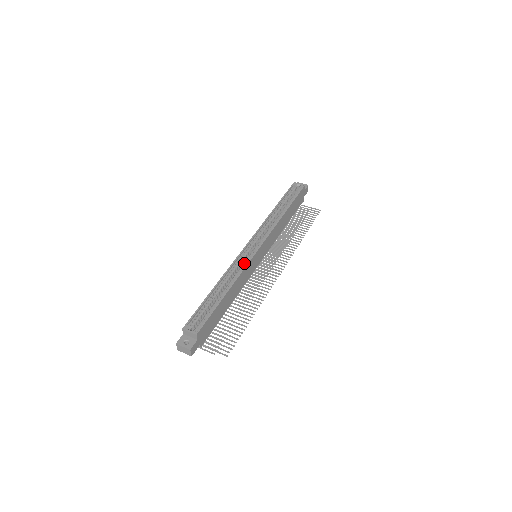
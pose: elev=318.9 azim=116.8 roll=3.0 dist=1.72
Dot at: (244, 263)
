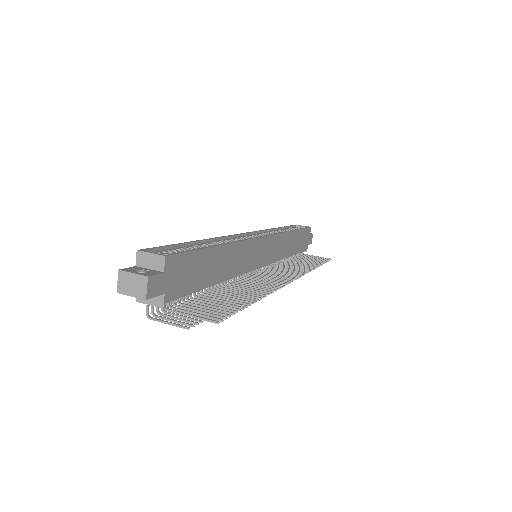
Dot at: occluded
